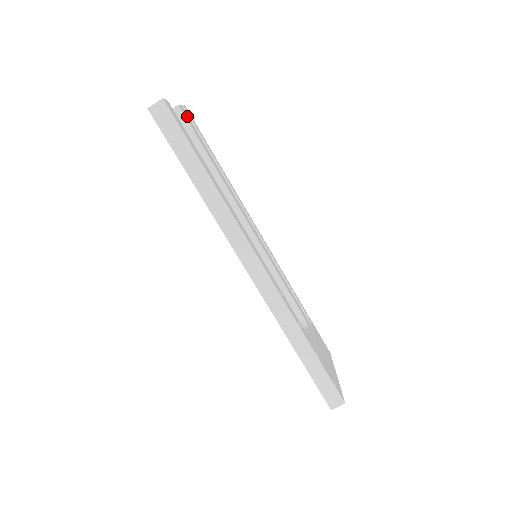
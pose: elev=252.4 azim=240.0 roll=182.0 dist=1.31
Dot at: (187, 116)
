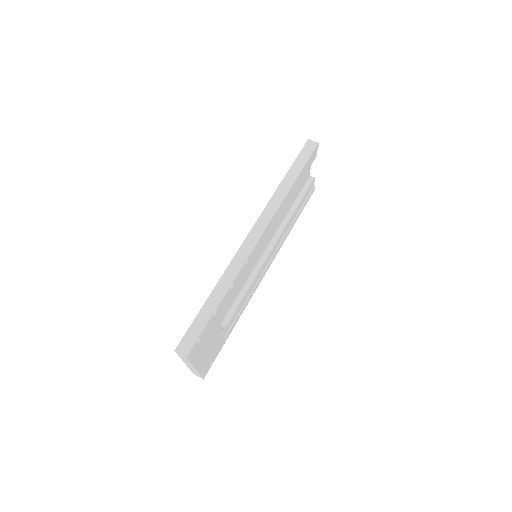
Dot at: (311, 189)
